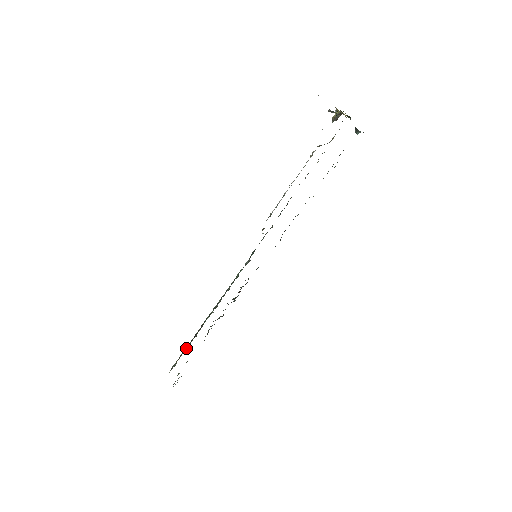
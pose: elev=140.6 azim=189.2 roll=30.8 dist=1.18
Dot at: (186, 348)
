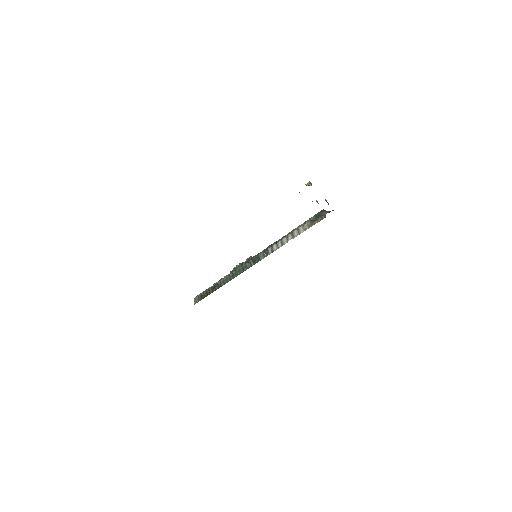
Dot at: (205, 292)
